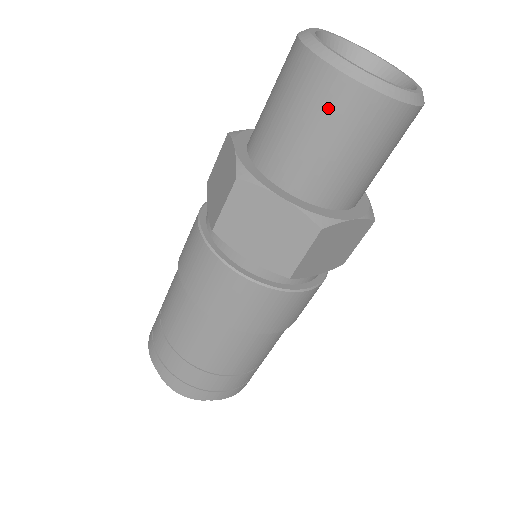
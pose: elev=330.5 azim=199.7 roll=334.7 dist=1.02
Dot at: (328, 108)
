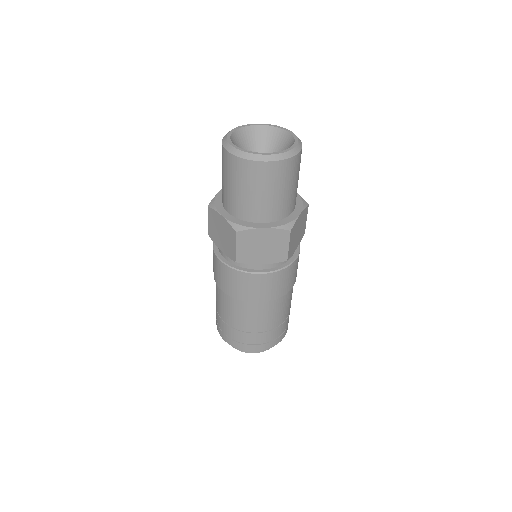
Dot at: (227, 168)
